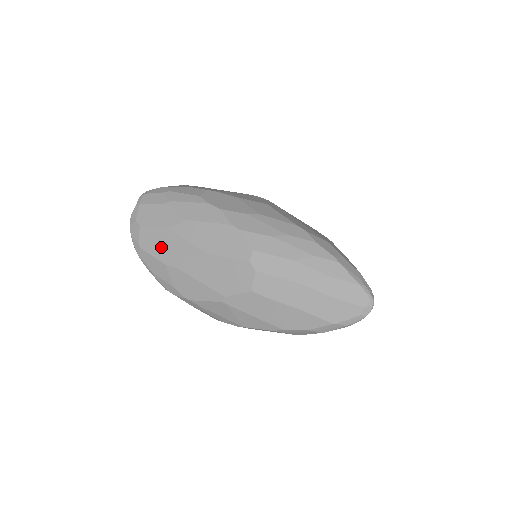
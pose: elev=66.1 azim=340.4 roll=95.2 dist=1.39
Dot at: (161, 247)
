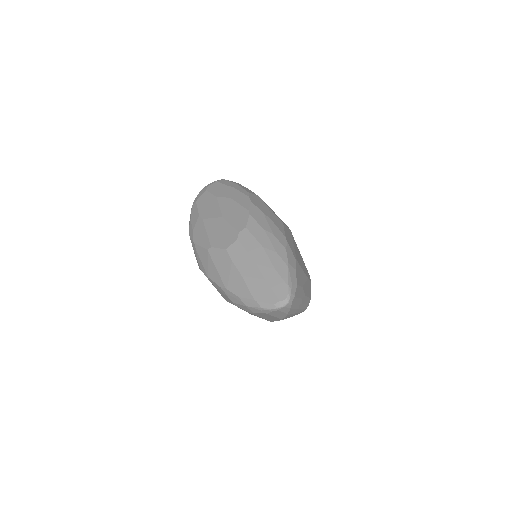
Dot at: (205, 205)
